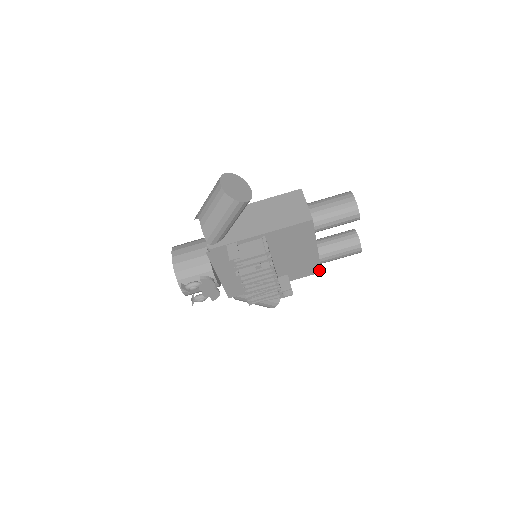
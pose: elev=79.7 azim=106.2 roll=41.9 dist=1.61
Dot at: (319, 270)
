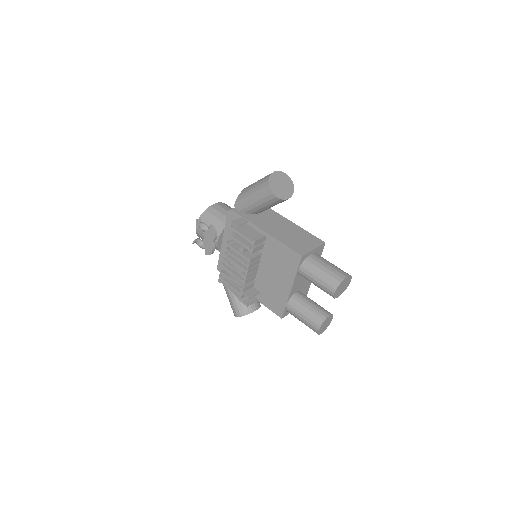
Dot at: (281, 314)
